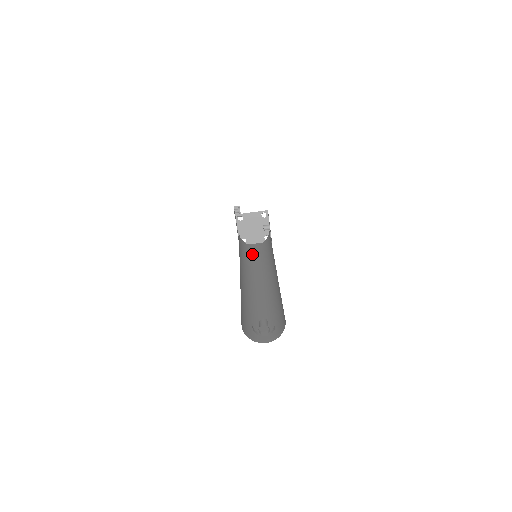
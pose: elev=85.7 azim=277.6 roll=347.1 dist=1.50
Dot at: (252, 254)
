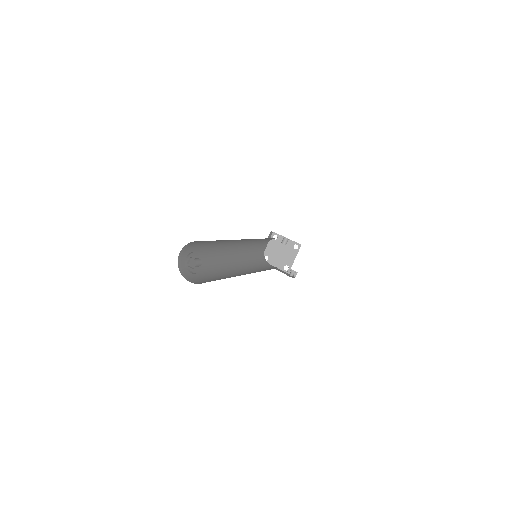
Dot at: occluded
